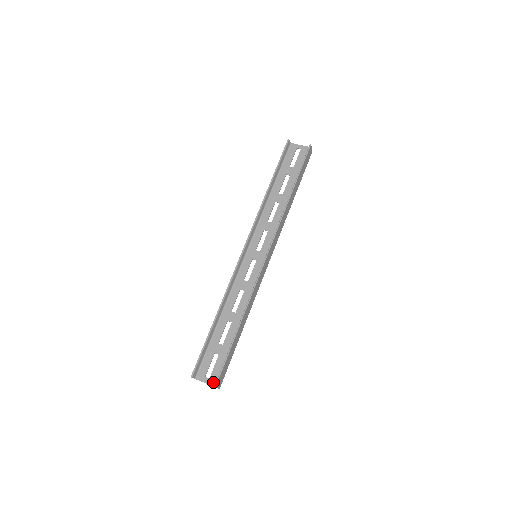
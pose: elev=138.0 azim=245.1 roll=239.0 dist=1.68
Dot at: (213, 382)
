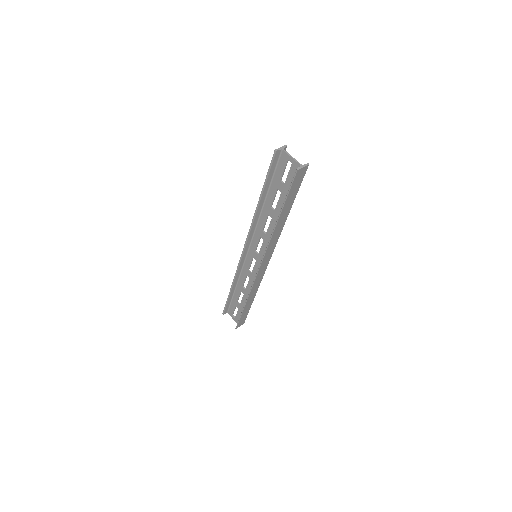
Dot at: (237, 322)
